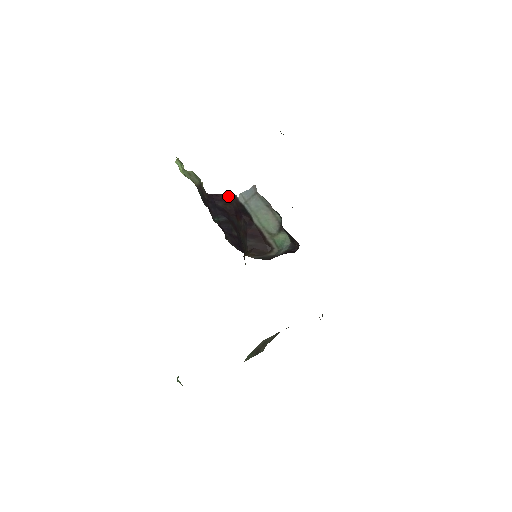
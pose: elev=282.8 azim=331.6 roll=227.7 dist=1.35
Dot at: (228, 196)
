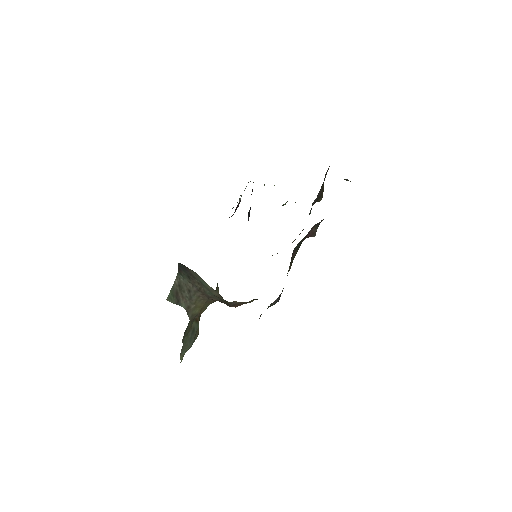
Dot at: occluded
